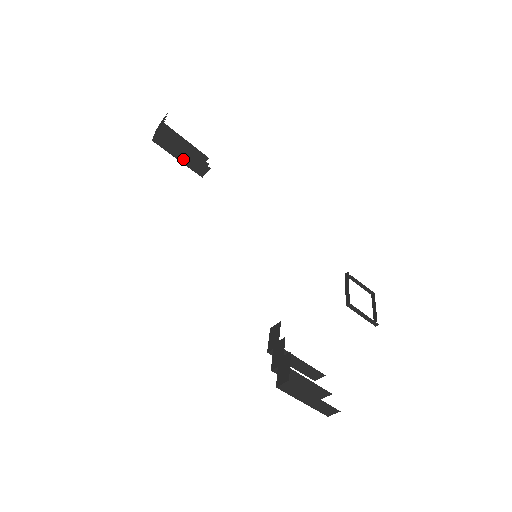
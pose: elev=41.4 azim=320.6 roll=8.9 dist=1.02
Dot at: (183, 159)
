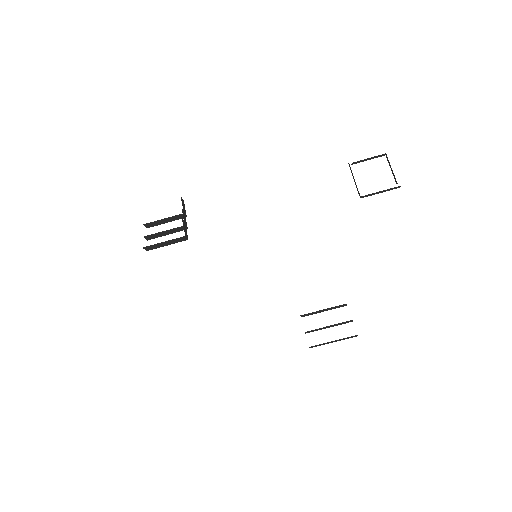
Dot at: (169, 244)
